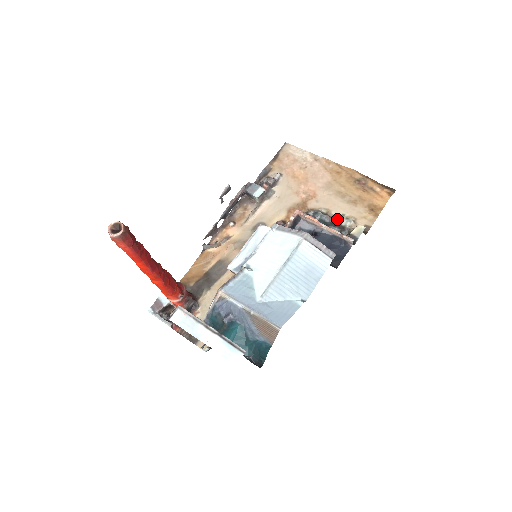
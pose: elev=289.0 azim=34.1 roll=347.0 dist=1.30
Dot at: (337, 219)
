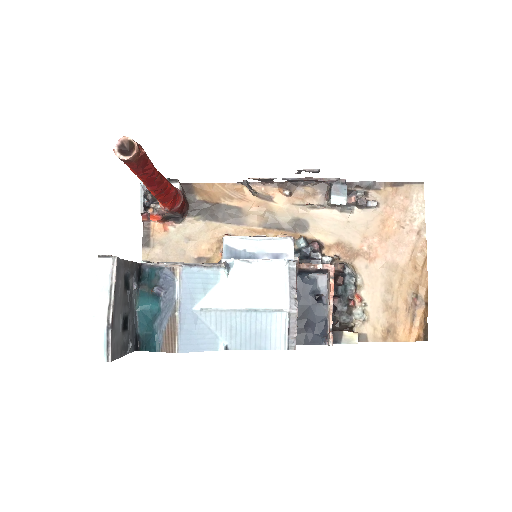
Dot at: (357, 302)
